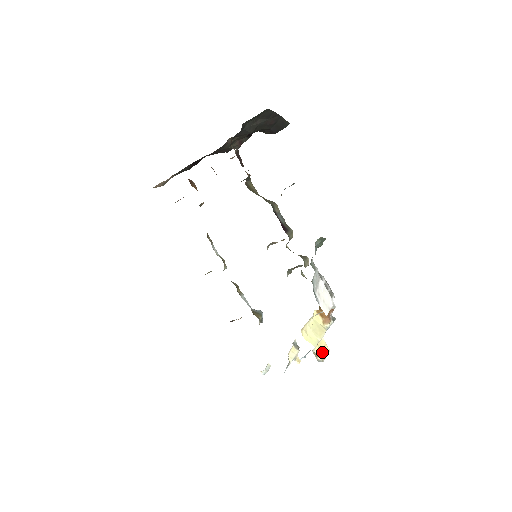
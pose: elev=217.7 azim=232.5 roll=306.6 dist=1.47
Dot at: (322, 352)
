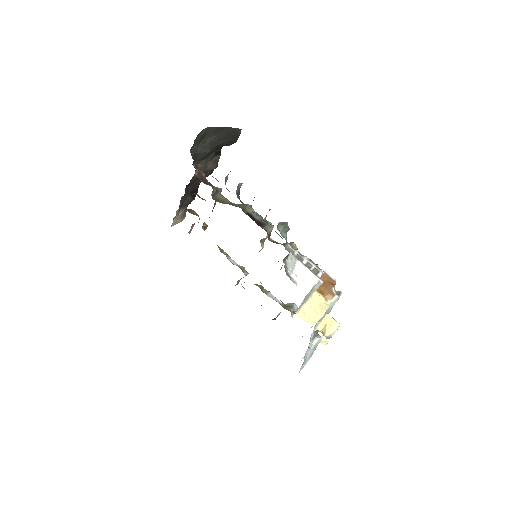
Dot at: (329, 328)
